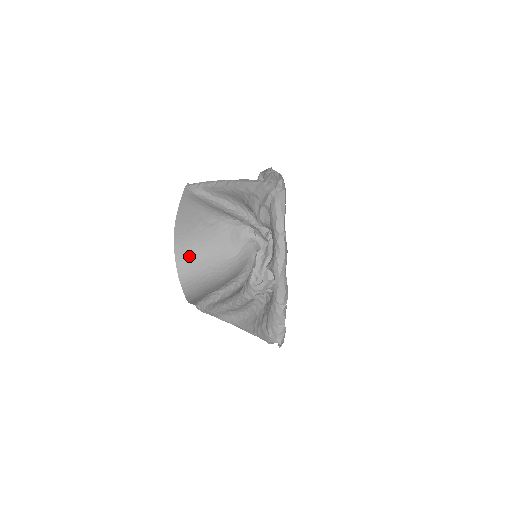
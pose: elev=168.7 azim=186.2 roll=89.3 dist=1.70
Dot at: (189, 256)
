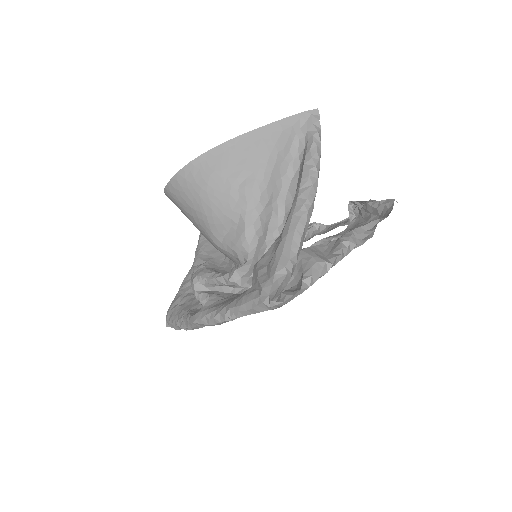
Dot at: (187, 189)
